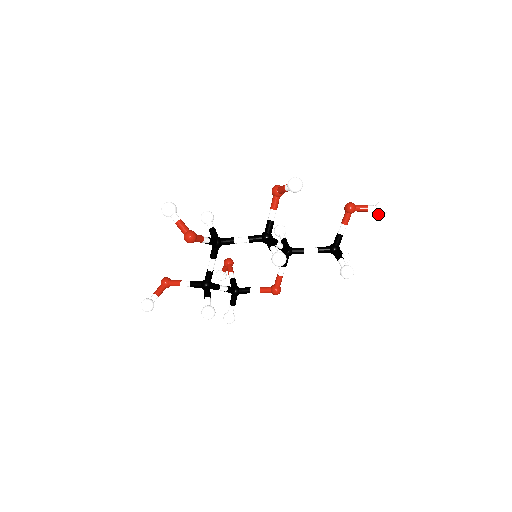
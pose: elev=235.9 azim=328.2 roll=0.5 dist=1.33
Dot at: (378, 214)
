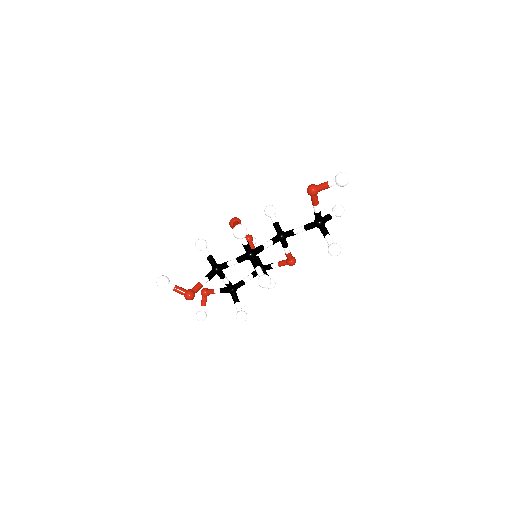
Dot at: (341, 186)
